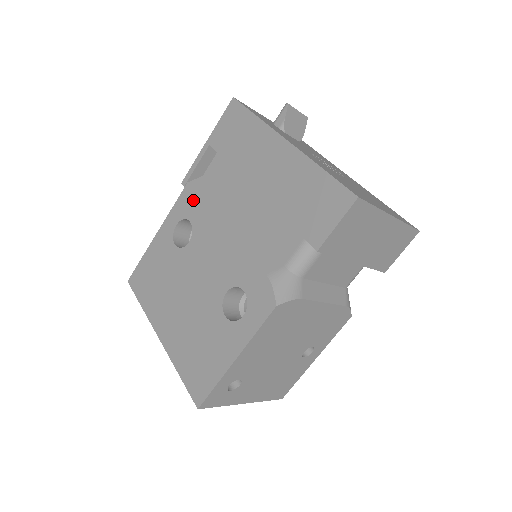
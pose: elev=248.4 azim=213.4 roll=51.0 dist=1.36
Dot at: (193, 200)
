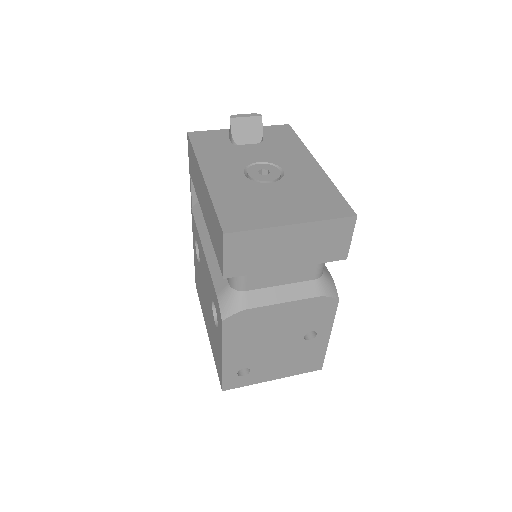
Dot at: (194, 224)
